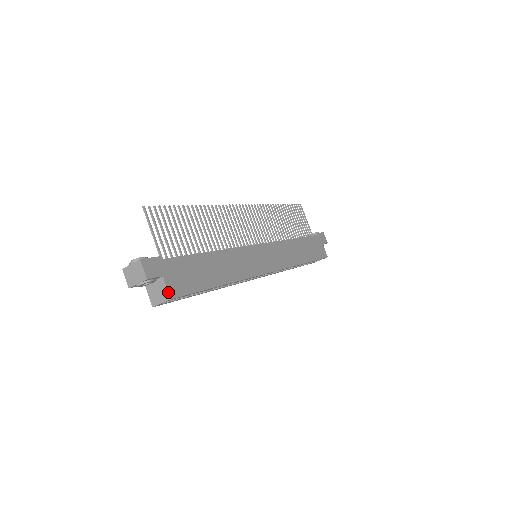
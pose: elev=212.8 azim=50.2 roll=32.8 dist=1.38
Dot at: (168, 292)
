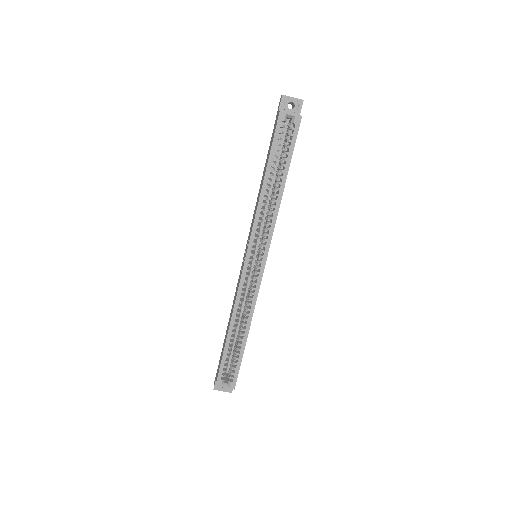
Dot at: (301, 116)
